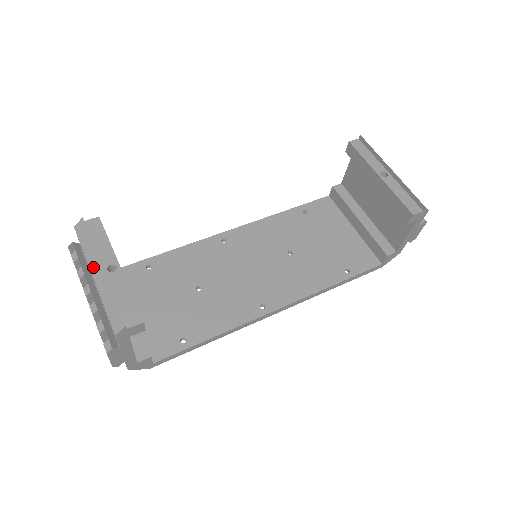
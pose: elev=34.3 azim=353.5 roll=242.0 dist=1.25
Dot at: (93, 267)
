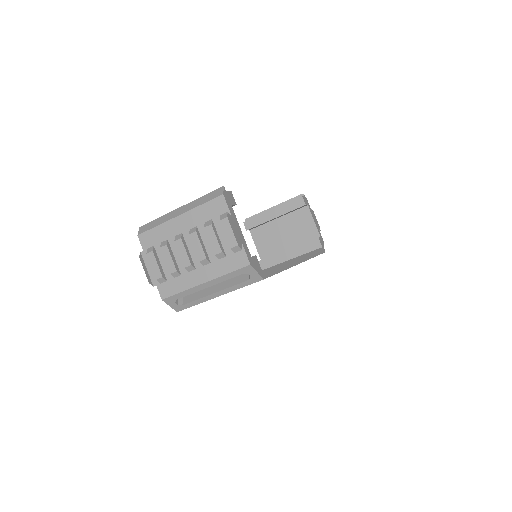
Dot at: (173, 216)
